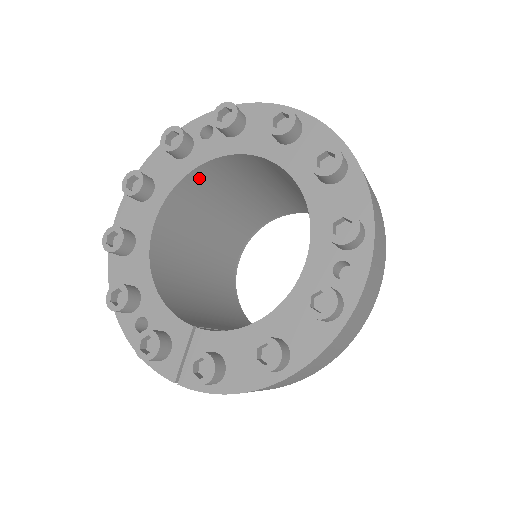
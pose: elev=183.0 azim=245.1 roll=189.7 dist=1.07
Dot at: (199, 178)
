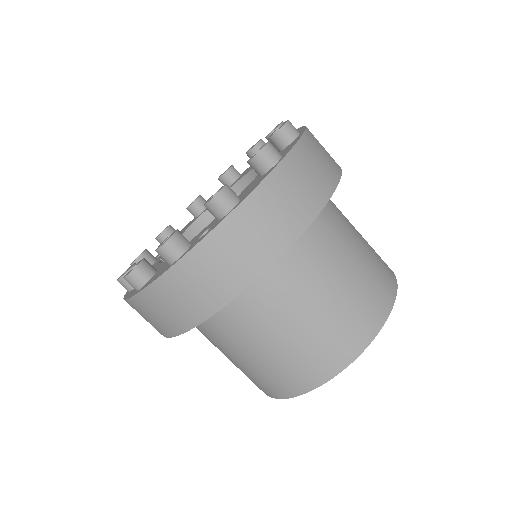
Dot at: occluded
